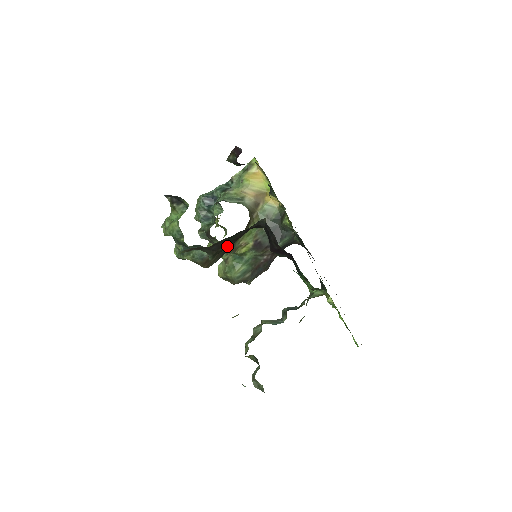
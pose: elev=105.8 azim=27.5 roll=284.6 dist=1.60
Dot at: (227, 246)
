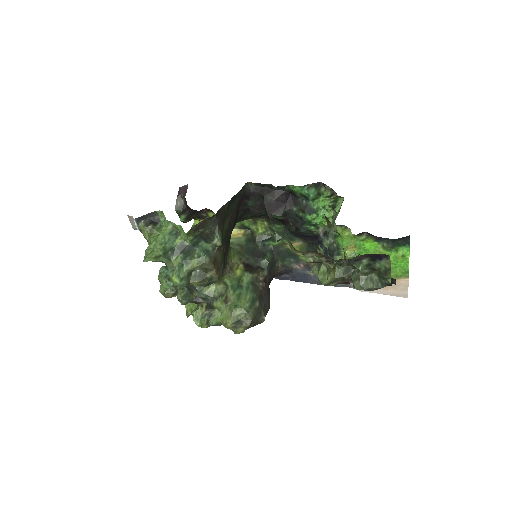
Dot at: (228, 228)
